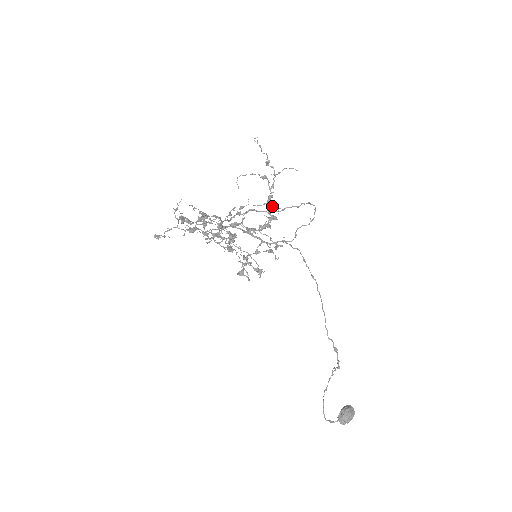
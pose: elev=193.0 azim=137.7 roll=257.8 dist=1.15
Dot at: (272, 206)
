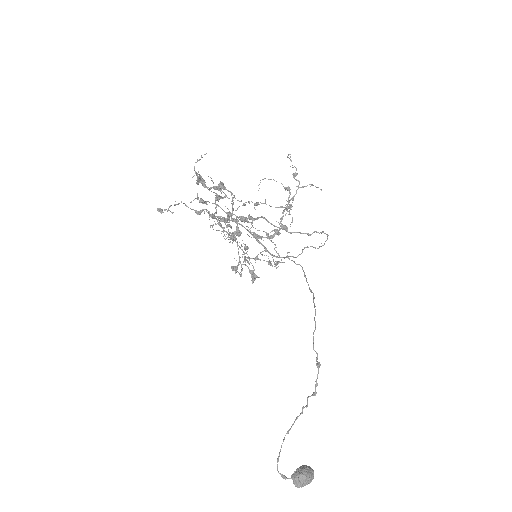
Dot at: occluded
